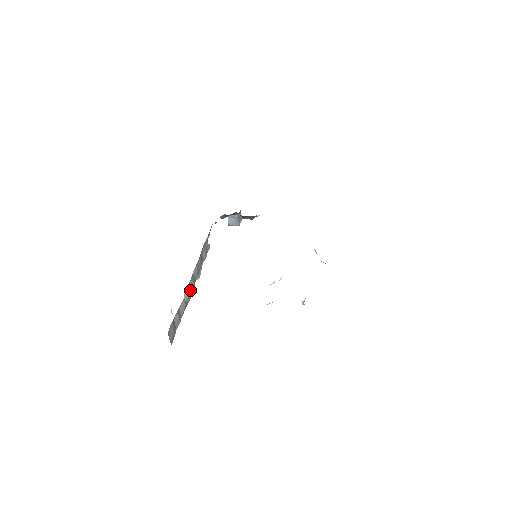
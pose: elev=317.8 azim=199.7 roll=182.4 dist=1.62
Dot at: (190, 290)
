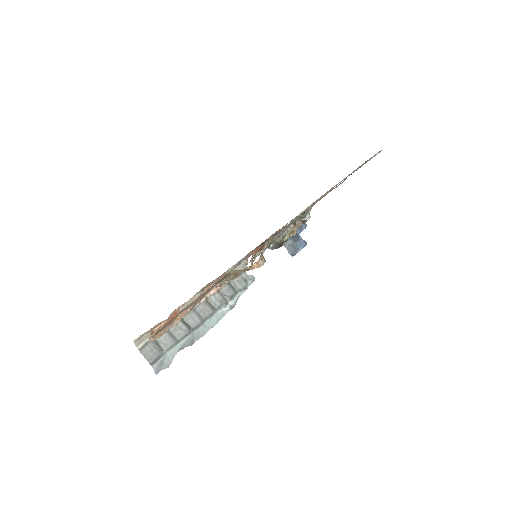
Dot at: (202, 317)
